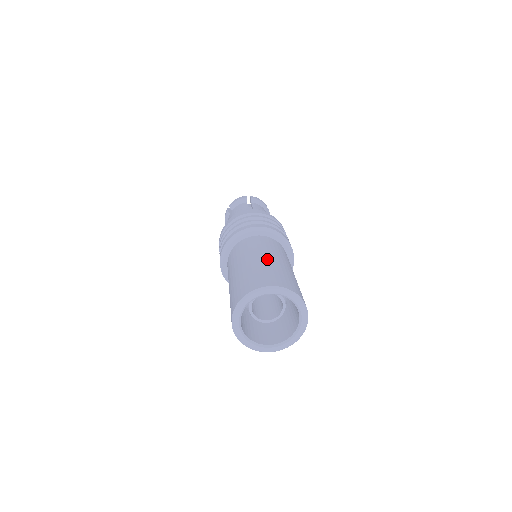
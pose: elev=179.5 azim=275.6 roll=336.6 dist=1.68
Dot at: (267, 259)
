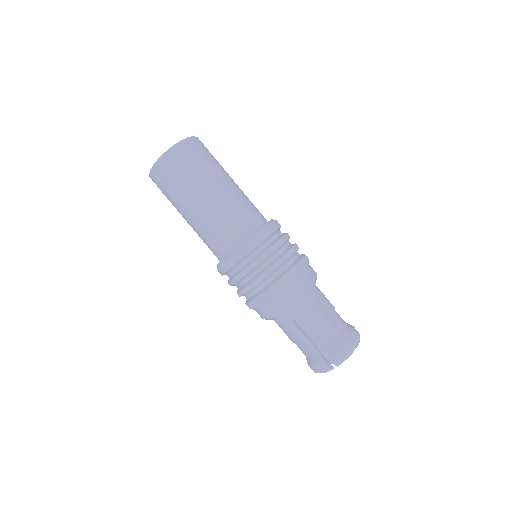
Dot at: occluded
